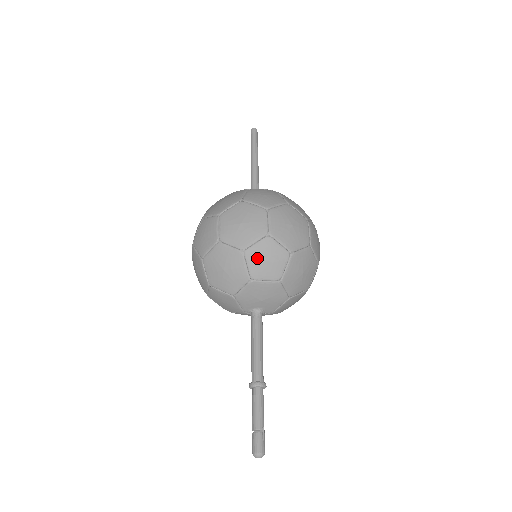
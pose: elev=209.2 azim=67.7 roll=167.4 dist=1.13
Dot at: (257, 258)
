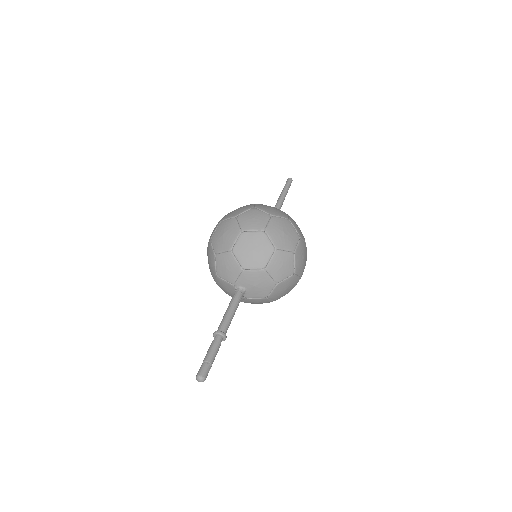
Dot at: (279, 260)
